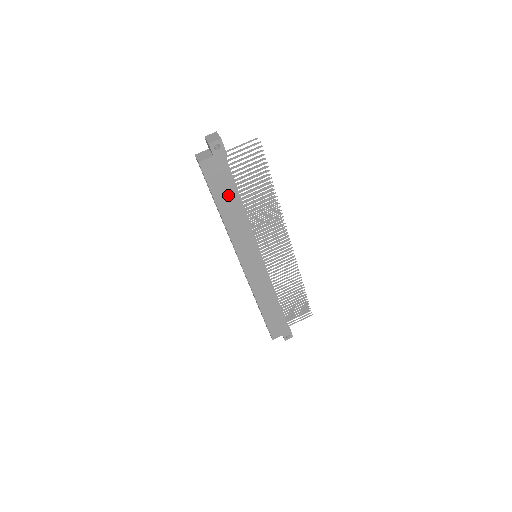
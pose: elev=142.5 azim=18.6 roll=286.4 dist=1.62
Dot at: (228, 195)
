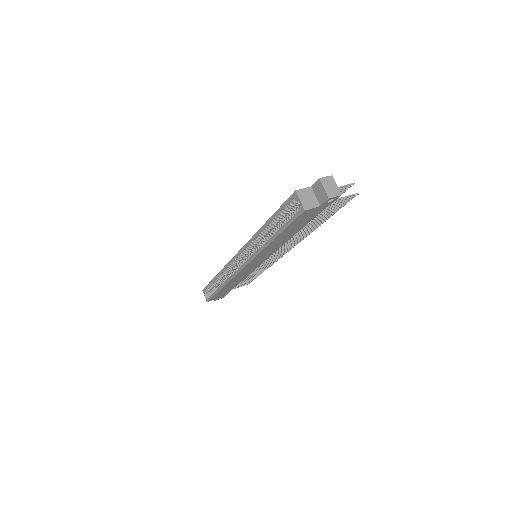
Dot at: (294, 229)
